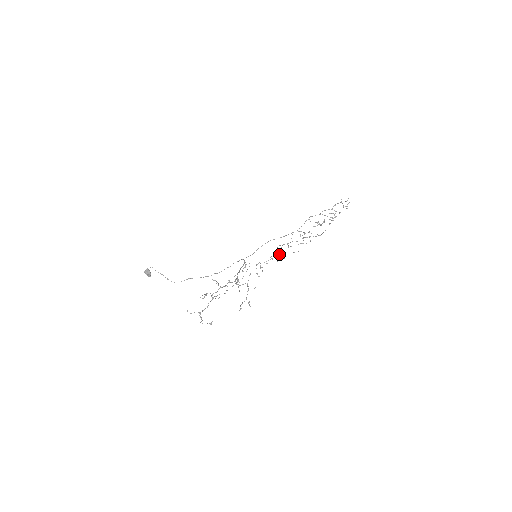
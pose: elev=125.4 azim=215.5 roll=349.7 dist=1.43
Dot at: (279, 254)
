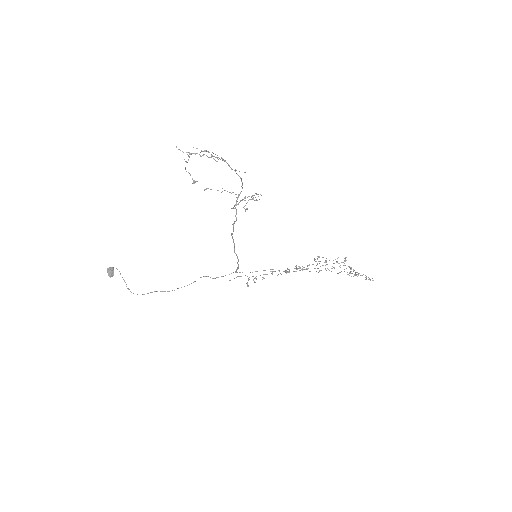
Dot at: occluded
